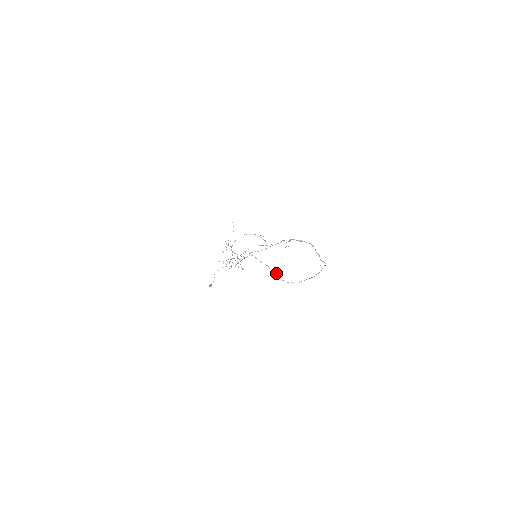
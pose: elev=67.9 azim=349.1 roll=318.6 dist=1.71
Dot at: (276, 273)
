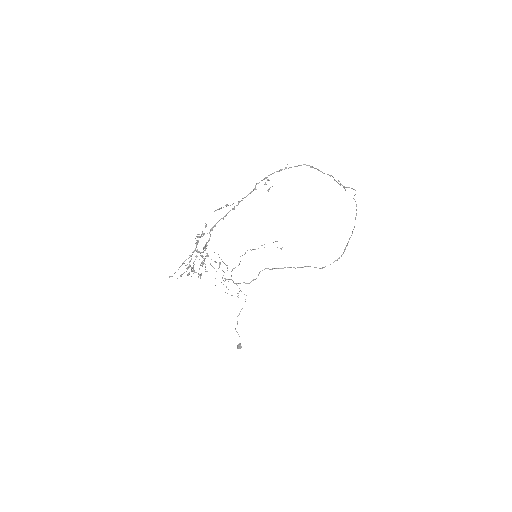
Dot at: occluded
